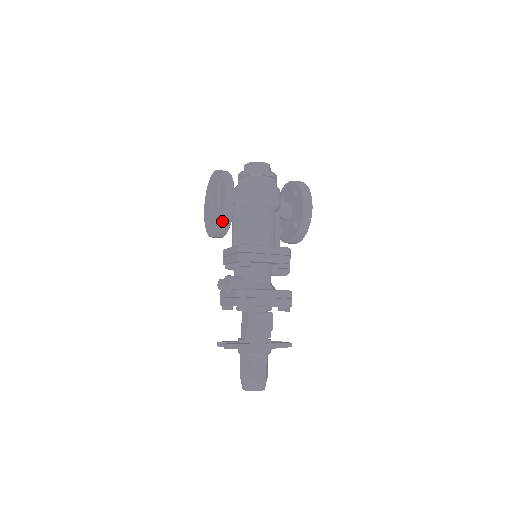
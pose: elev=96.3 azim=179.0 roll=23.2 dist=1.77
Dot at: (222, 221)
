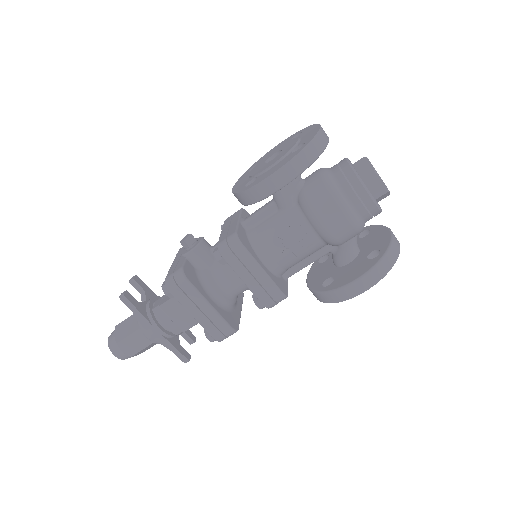
Dot at: (244, 191)
